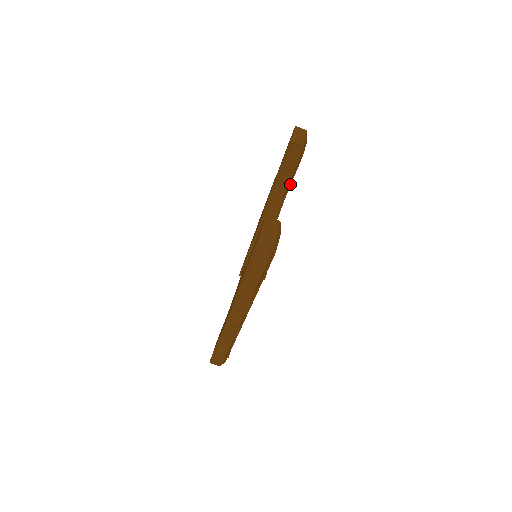
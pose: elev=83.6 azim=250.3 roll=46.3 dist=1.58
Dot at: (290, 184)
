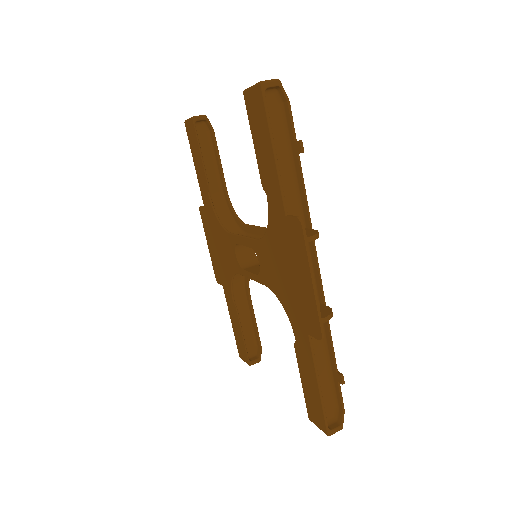
Dot at: (223, 175)
